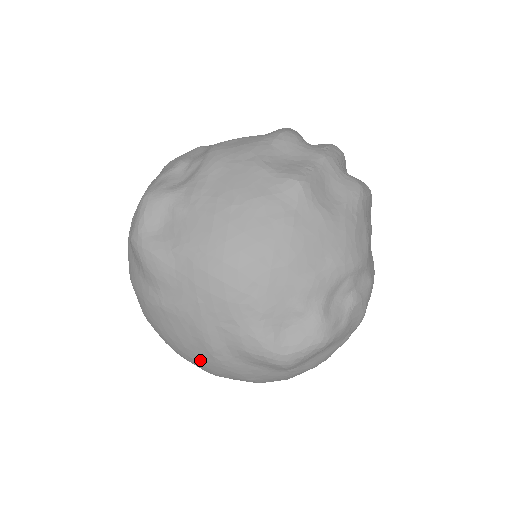
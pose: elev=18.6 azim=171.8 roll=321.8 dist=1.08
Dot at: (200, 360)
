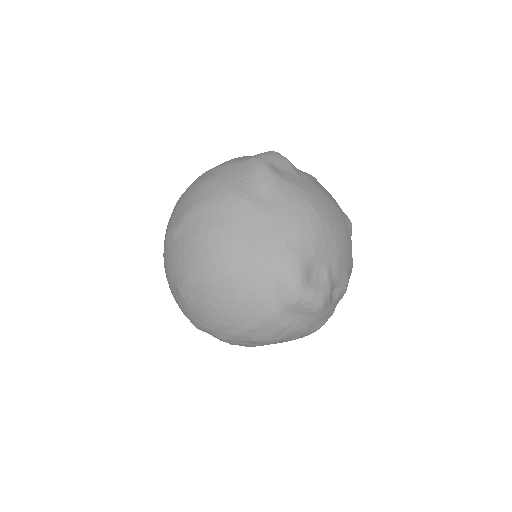
Dot at: (231, 255)
